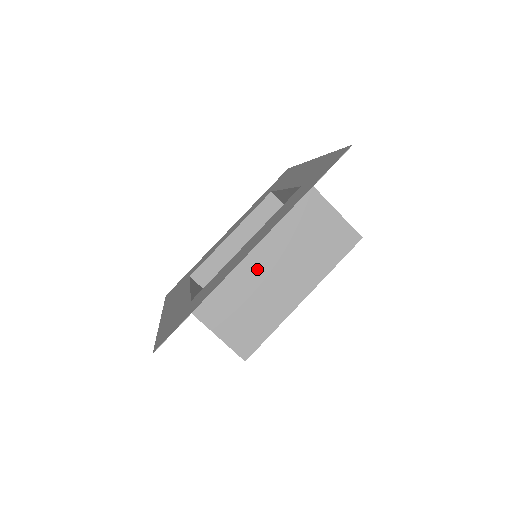
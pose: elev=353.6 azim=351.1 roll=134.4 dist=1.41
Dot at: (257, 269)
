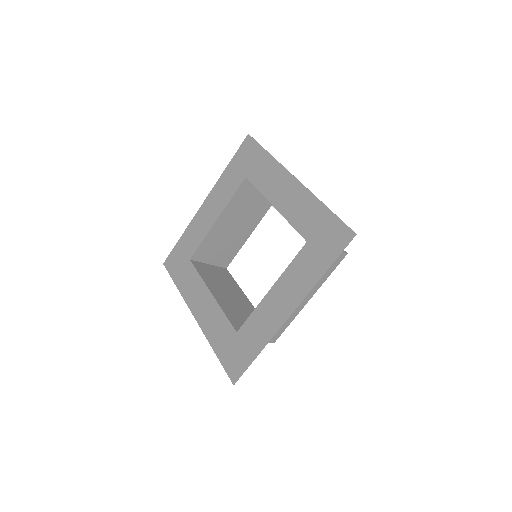
Dot at: occluded
